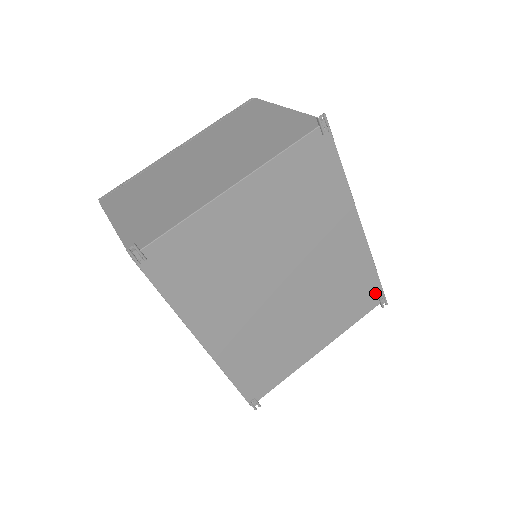
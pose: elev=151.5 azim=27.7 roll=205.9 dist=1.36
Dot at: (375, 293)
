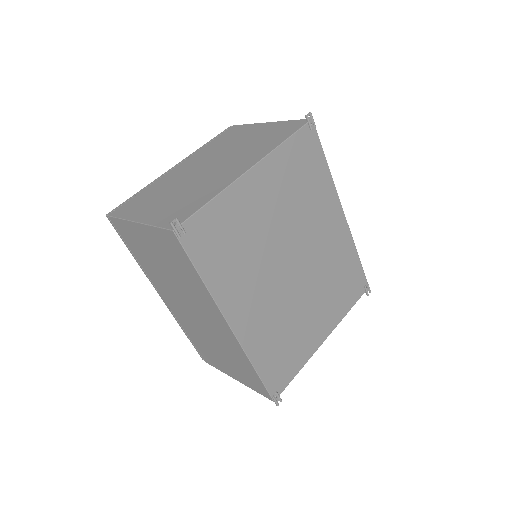
Dot at: (360, 281)
